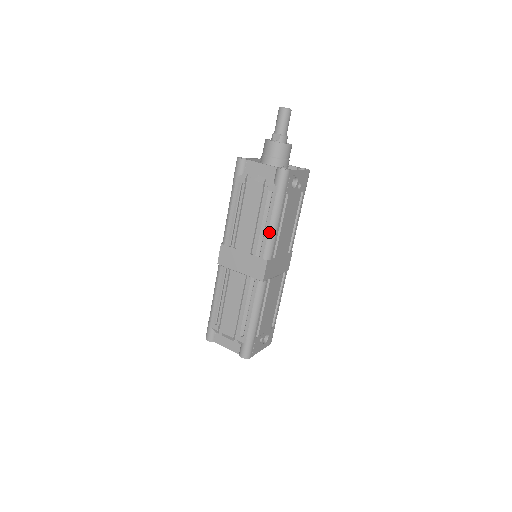
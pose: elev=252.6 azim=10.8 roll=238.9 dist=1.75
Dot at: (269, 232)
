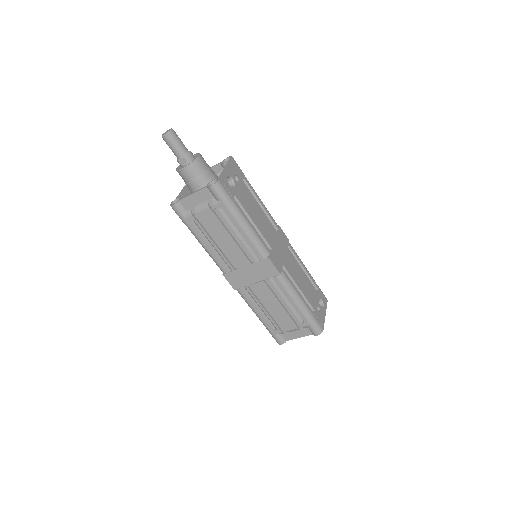
Dot at: (249, 238)
